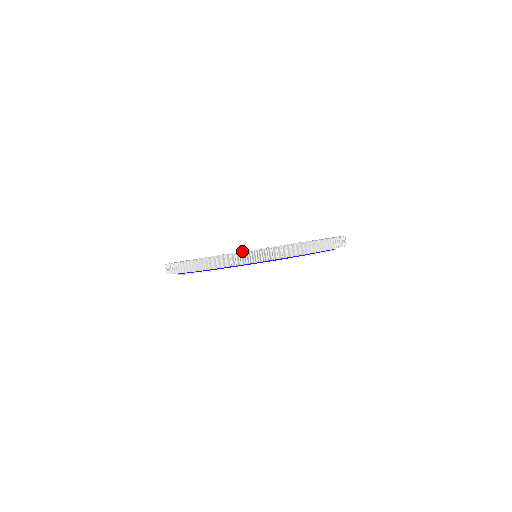
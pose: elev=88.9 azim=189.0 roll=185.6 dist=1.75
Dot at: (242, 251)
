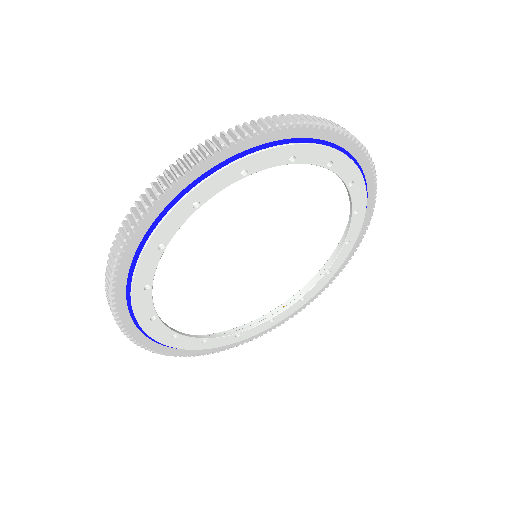
Dot at: occluded
